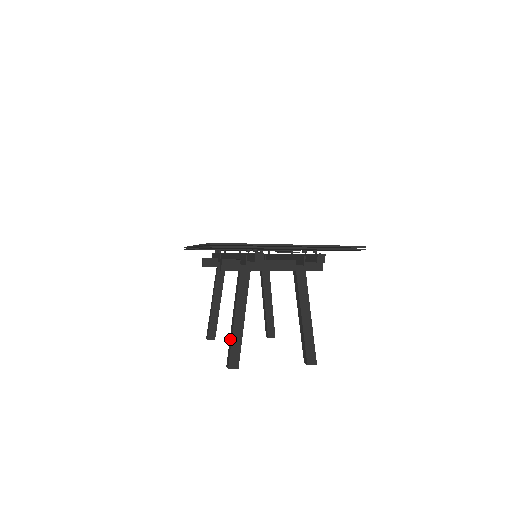
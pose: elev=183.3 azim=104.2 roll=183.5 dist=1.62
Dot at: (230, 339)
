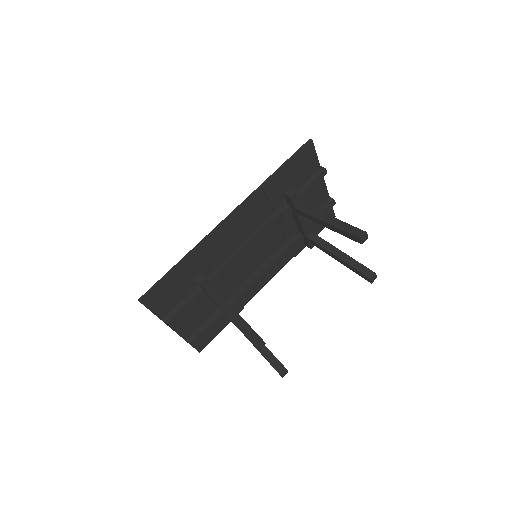
Dot at: (342, 226)
